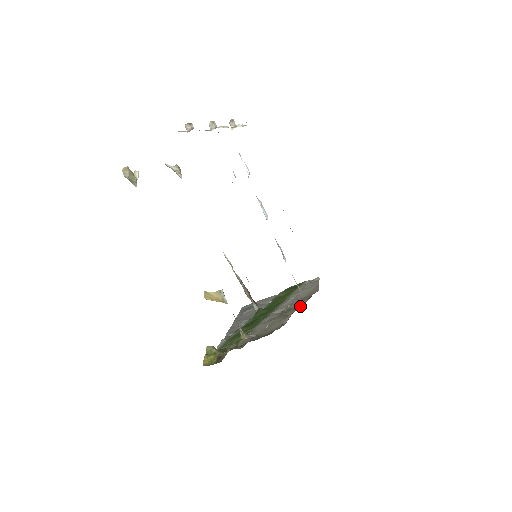
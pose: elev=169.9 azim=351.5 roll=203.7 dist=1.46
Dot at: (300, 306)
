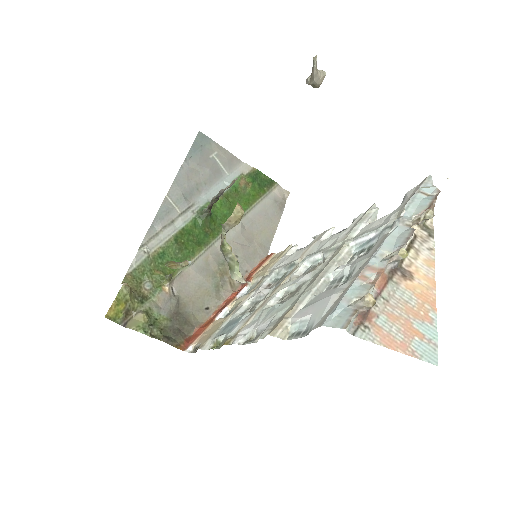
Dot at: occluded
